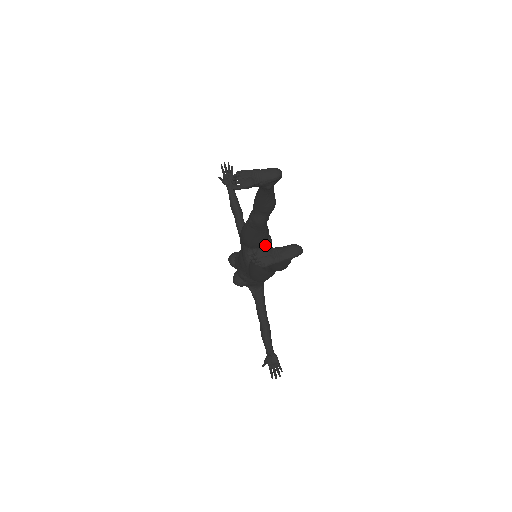
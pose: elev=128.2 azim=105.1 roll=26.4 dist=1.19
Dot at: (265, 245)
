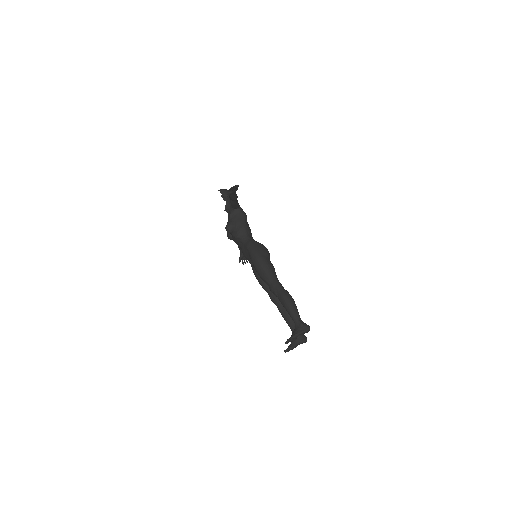
Dot at: occluded
